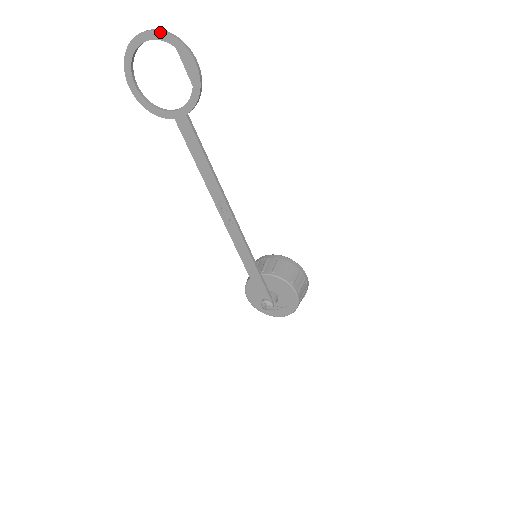
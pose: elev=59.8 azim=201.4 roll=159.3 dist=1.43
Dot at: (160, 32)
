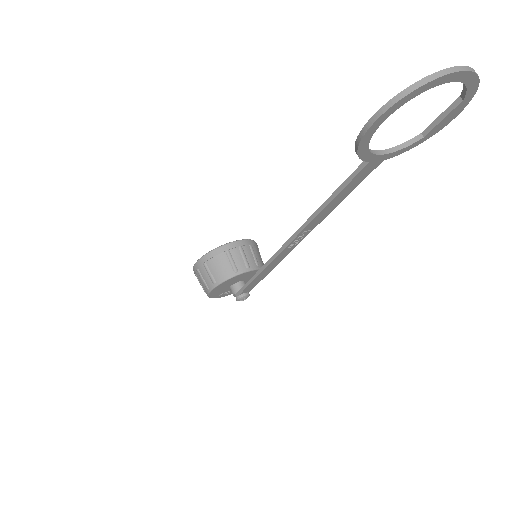
Dot at: (477, 79)
